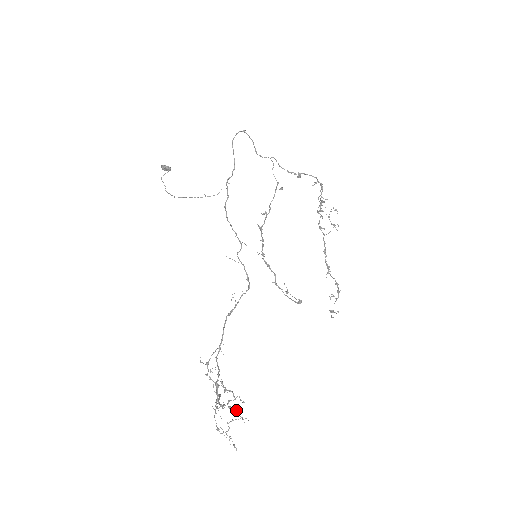
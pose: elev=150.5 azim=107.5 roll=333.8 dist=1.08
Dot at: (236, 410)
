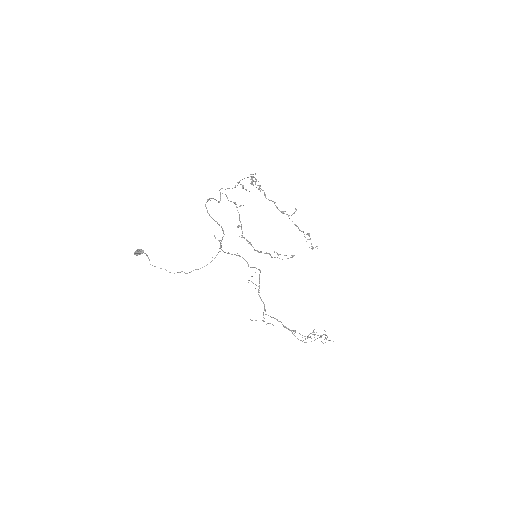
Dot at: occluded
